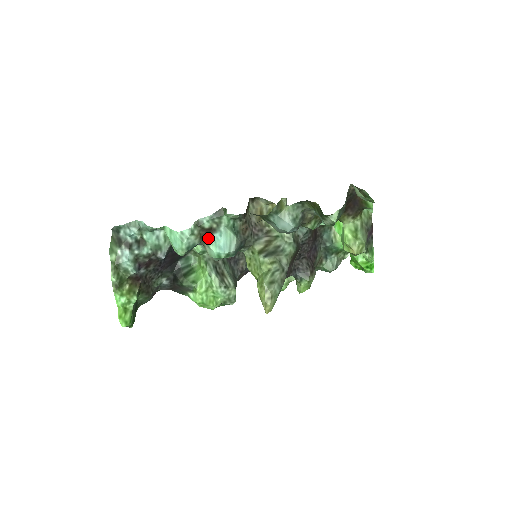
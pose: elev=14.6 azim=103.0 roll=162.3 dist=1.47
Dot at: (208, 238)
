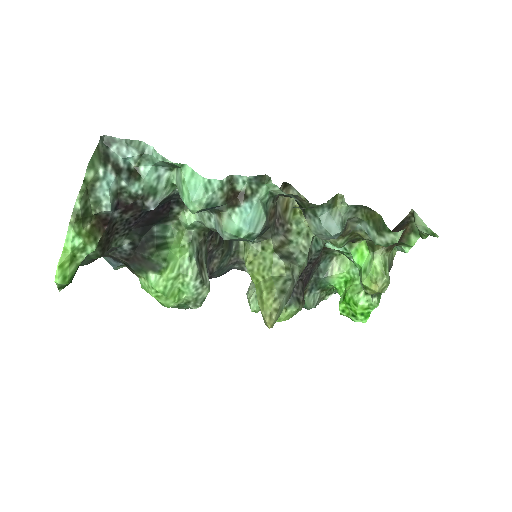
Dot at: (234, 204)
